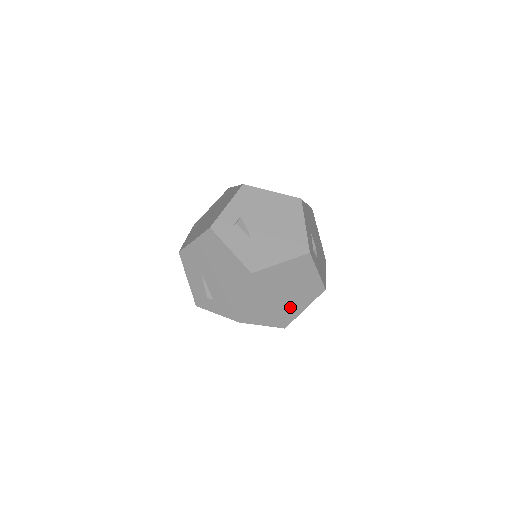
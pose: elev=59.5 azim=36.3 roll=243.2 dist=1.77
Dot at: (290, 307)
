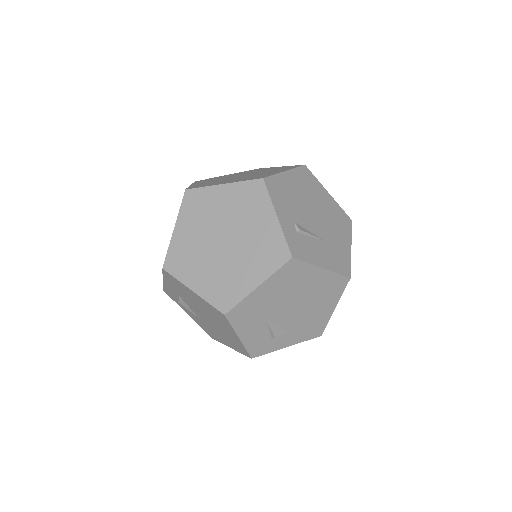
Dot at: occluded
